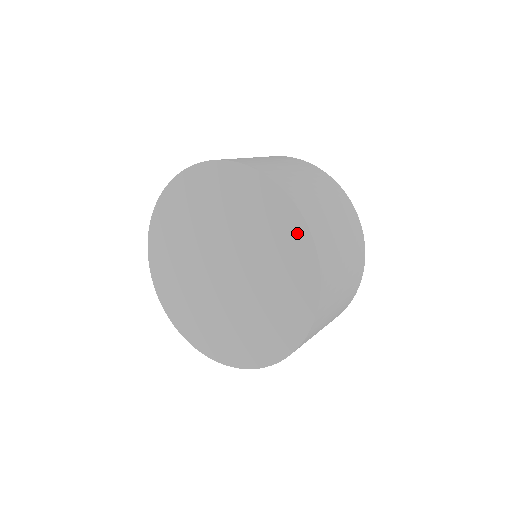
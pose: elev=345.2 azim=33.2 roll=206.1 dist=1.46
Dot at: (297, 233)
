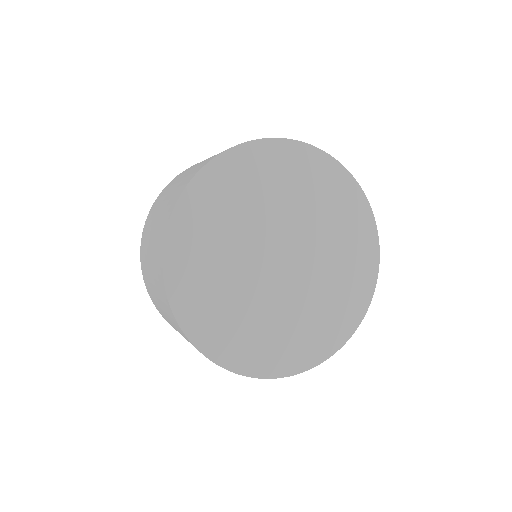
Dot at: (366, 227)
